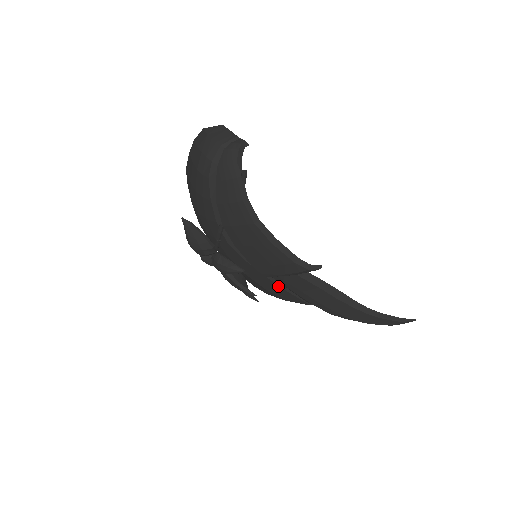
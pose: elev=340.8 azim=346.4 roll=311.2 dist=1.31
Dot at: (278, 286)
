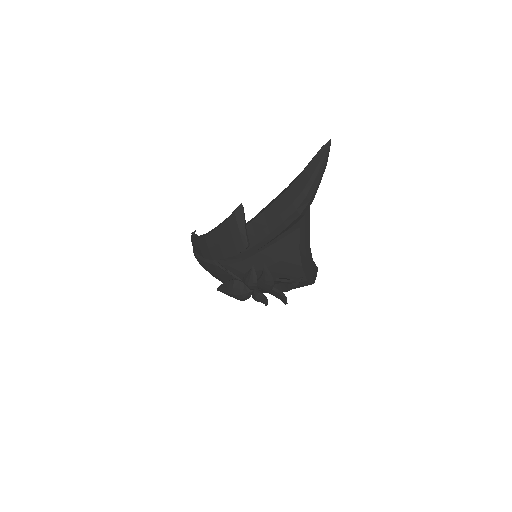
Dot at: (272, 247)
